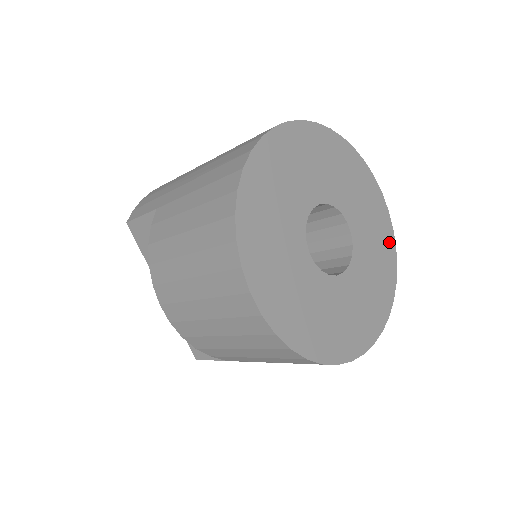
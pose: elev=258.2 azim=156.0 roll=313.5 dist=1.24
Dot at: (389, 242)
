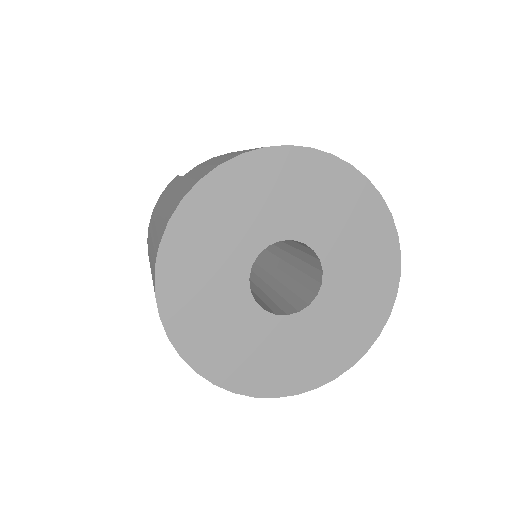
Dot at: (355, 186)
